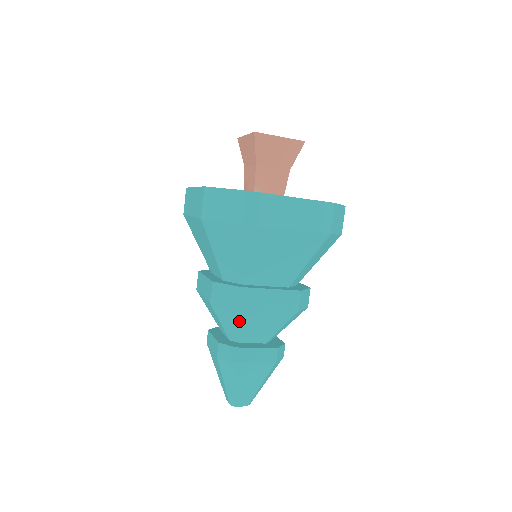
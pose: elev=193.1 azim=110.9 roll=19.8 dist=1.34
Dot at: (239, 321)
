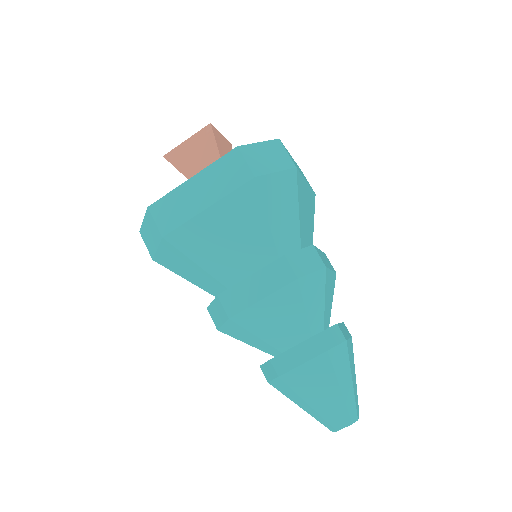
Dot at: (248, 330)
